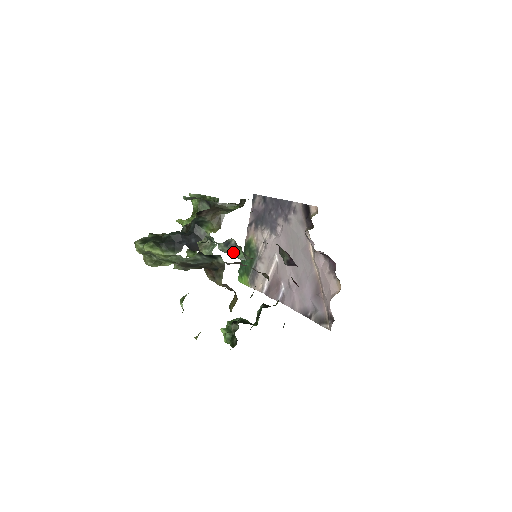
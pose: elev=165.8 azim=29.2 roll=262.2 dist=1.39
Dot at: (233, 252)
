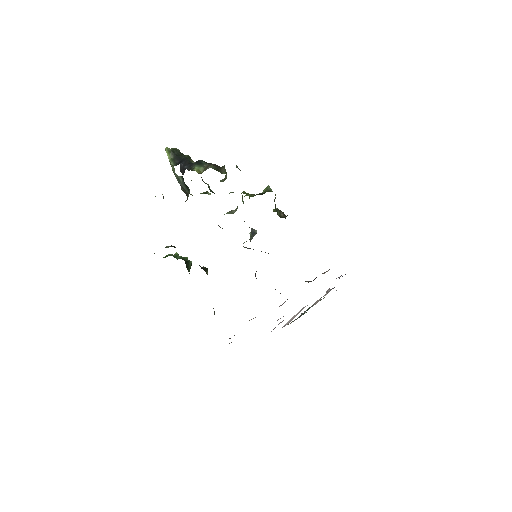
Dot at: occluded
